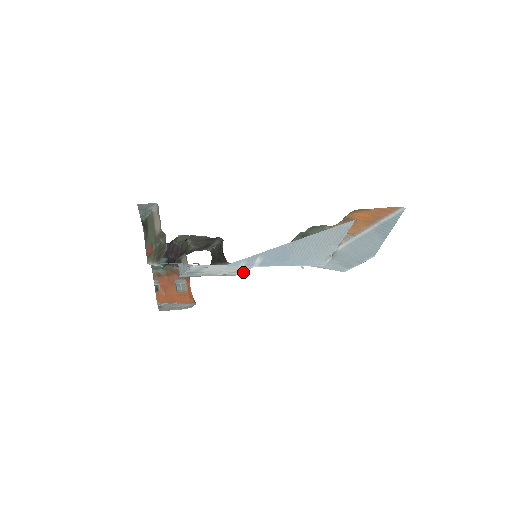
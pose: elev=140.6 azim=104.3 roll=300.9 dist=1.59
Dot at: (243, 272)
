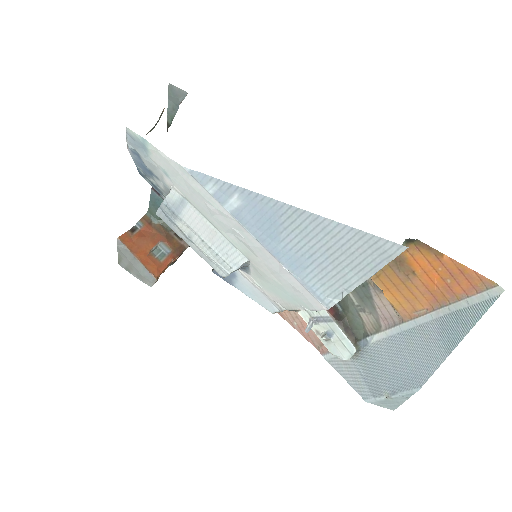
Dot at: (230, 272)
